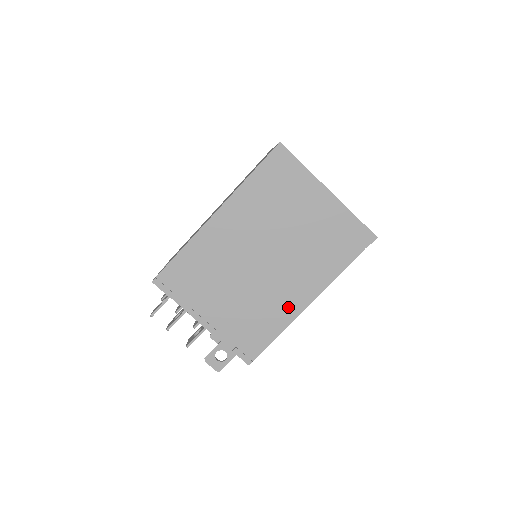
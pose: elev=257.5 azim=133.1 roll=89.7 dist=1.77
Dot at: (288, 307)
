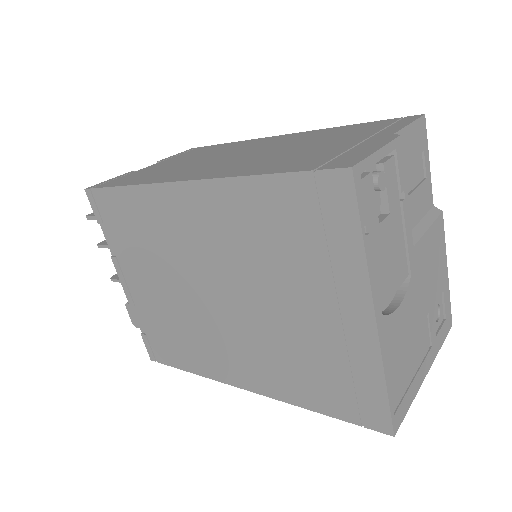
Dot at: (218, 365)
